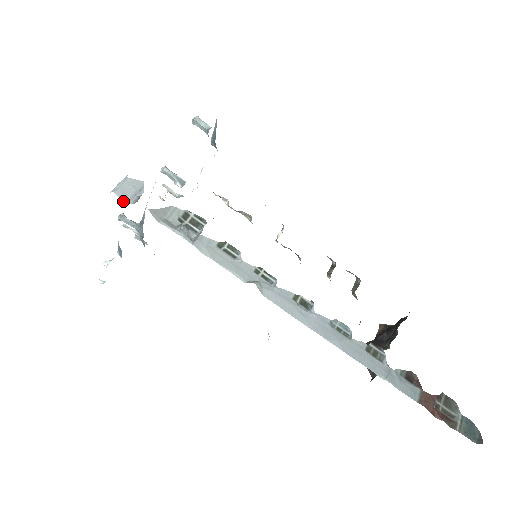
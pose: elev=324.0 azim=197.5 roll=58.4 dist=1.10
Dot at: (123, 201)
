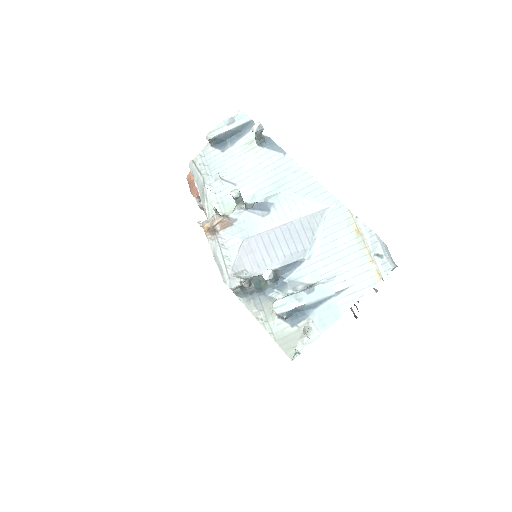
Dot at: (392, 270)
